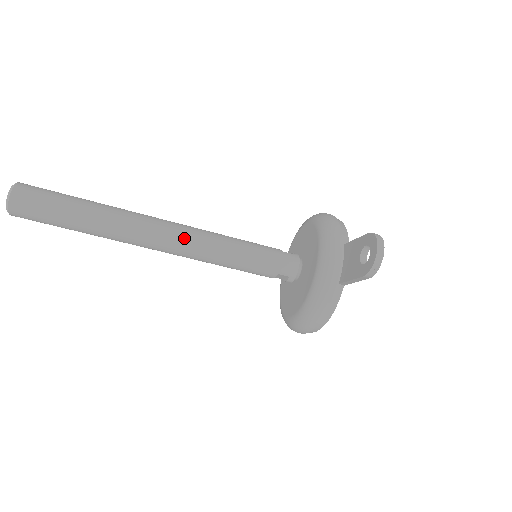
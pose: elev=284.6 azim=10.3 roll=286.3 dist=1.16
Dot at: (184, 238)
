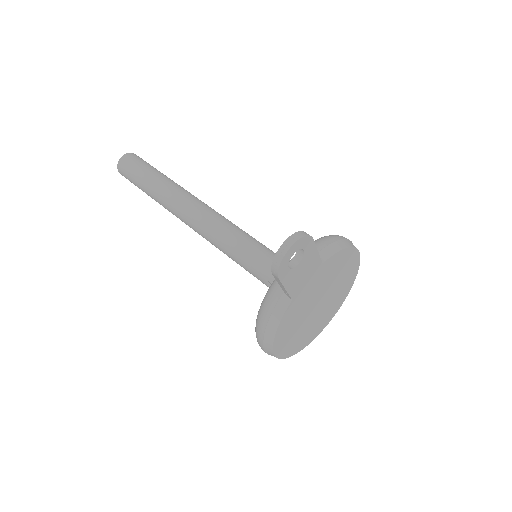
Dot at: (204, 219)
